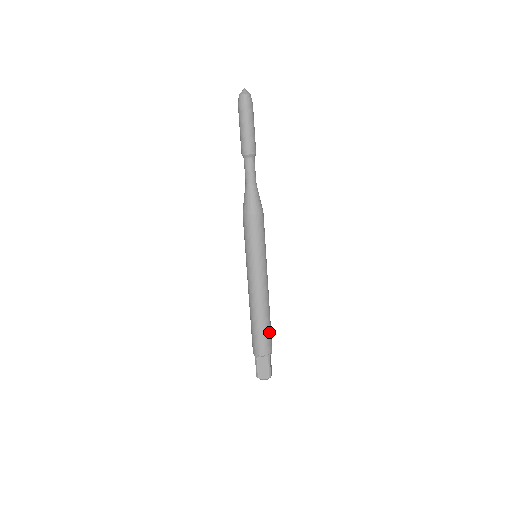
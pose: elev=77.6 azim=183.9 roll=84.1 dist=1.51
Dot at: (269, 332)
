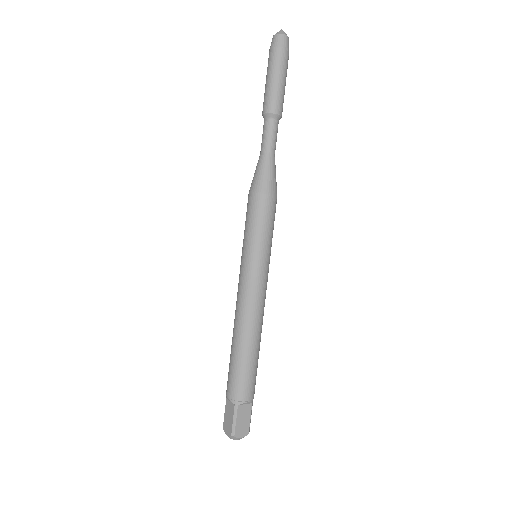
Dot at: (257, 366)
